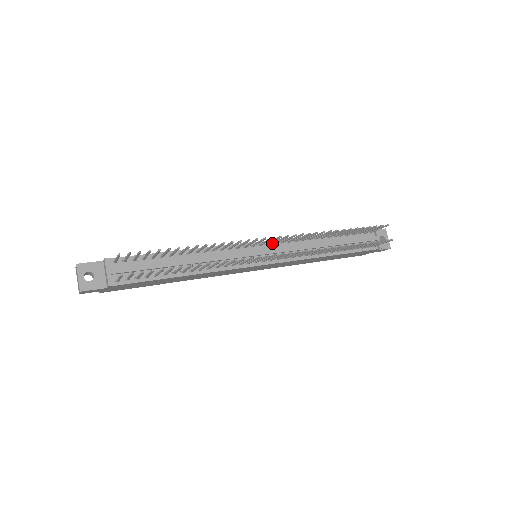
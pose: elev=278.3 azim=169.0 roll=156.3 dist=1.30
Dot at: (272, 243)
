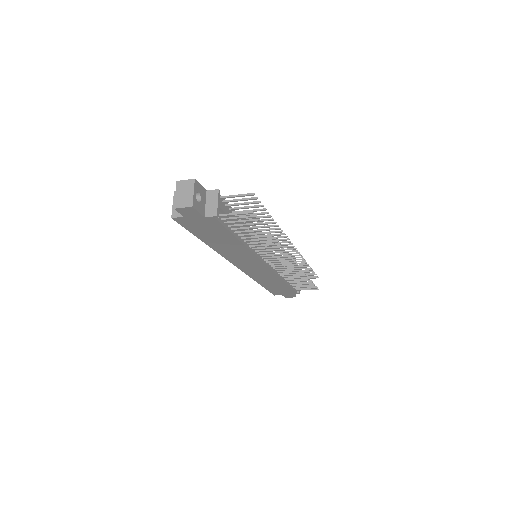
Dot at: occluded
